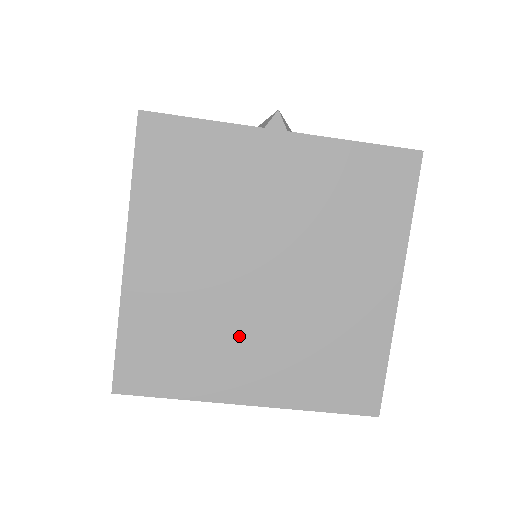
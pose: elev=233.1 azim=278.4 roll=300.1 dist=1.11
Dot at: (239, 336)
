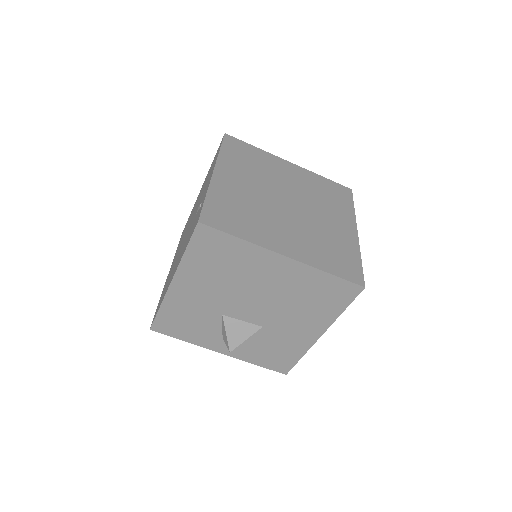
Dot at: (276, 222)
